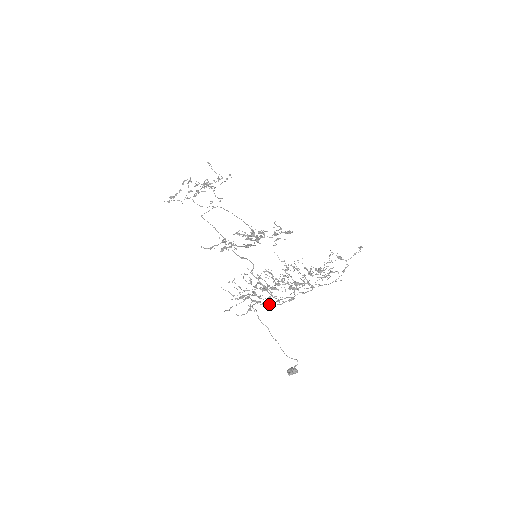
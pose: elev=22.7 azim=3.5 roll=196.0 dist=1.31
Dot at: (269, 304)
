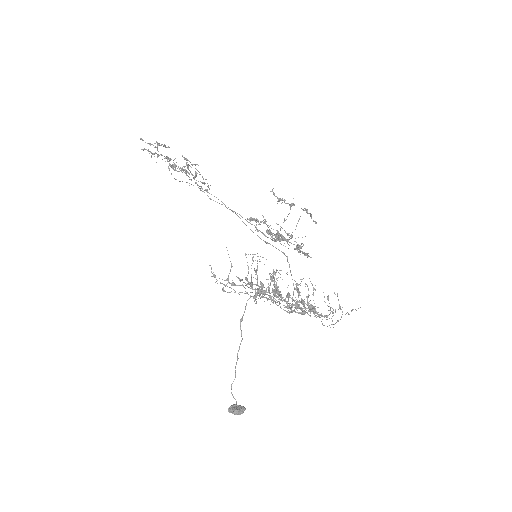
Dot at: occluded
